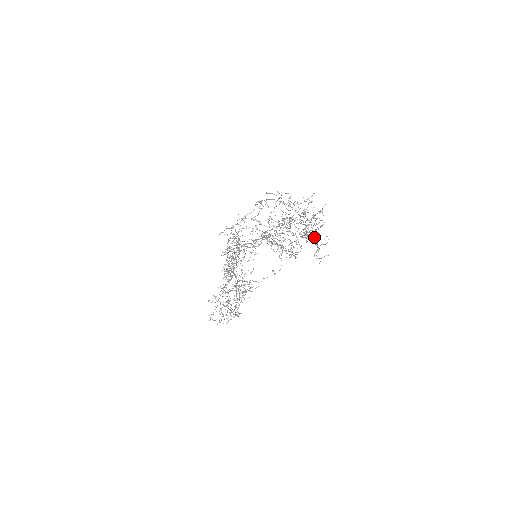
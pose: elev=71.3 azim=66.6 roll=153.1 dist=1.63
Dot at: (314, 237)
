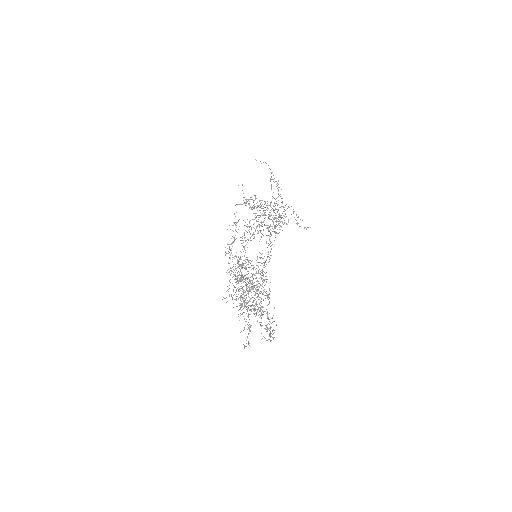
Dot at: occluded
